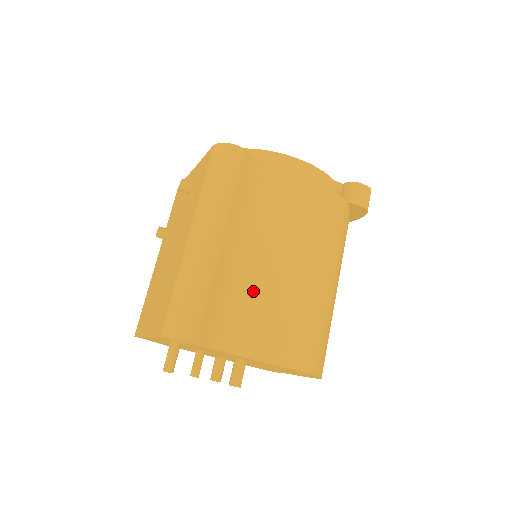
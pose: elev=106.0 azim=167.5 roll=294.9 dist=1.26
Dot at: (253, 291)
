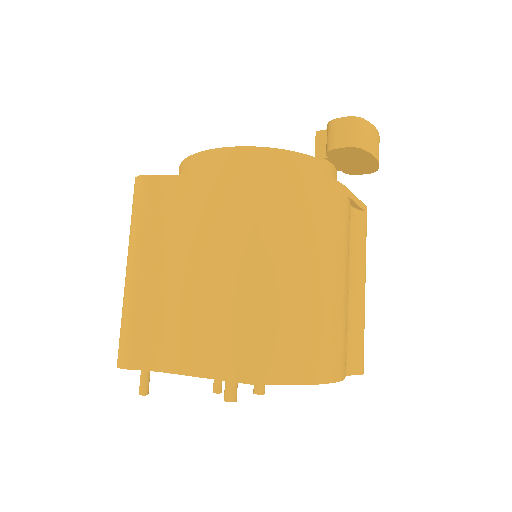
Dot at: (180, 306)
